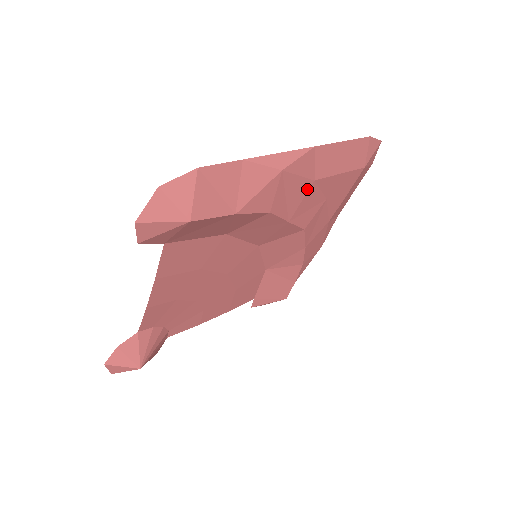
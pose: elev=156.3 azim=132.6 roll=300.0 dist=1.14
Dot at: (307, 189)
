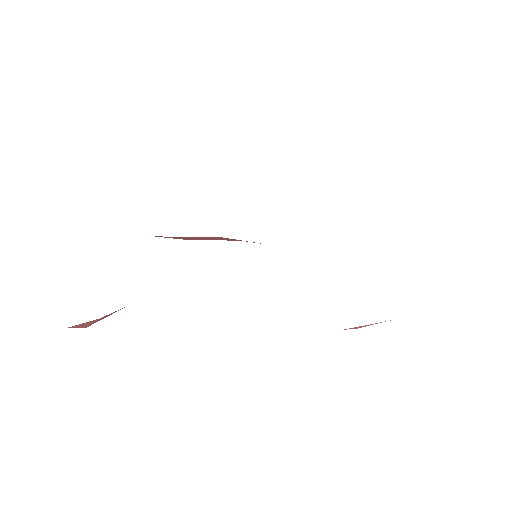
Dot at: occluded
